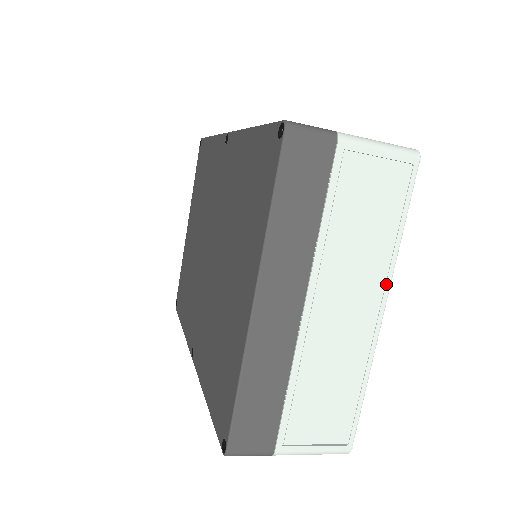
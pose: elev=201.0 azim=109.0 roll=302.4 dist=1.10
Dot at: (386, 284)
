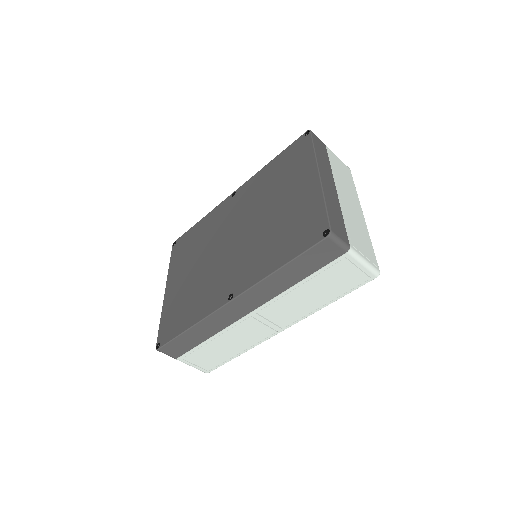
Dot at: (359, 203)
